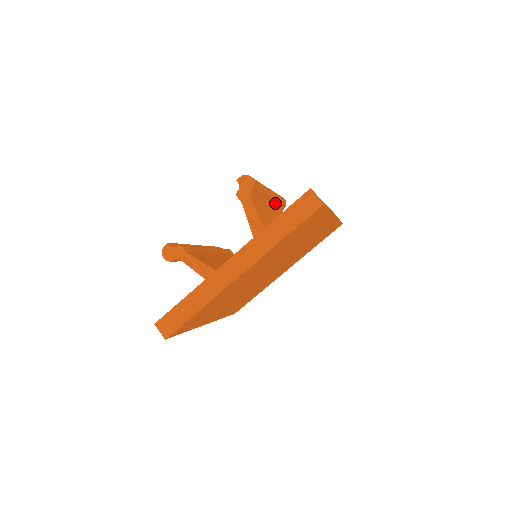
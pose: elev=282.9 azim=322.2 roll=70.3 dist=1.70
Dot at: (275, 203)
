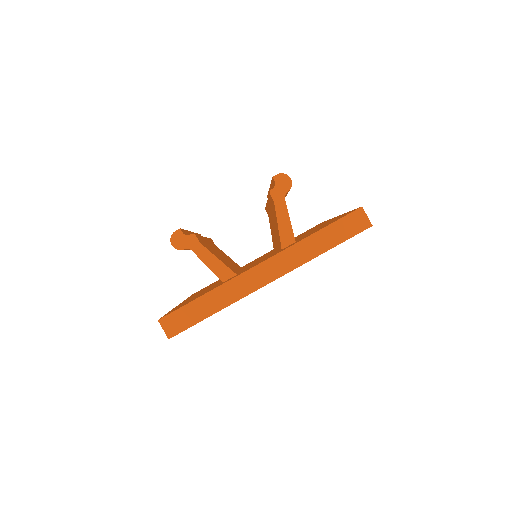
Dot at: occluded
